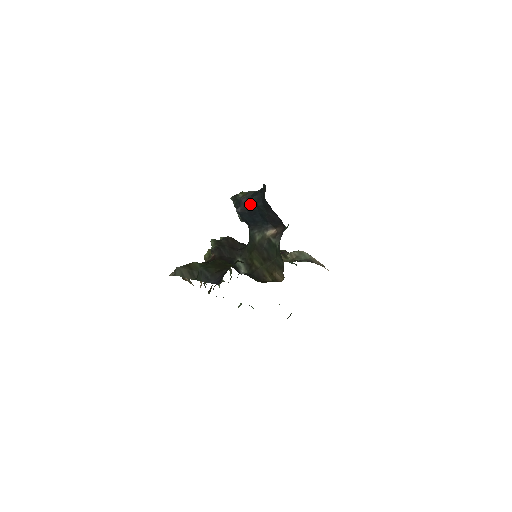
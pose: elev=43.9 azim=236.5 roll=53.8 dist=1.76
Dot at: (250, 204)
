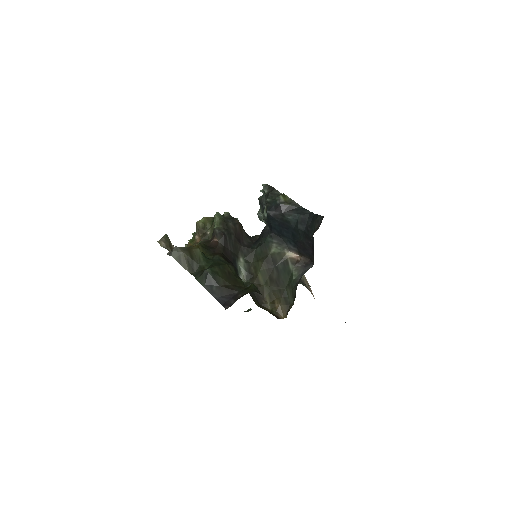
Dot at: (289, 218)
